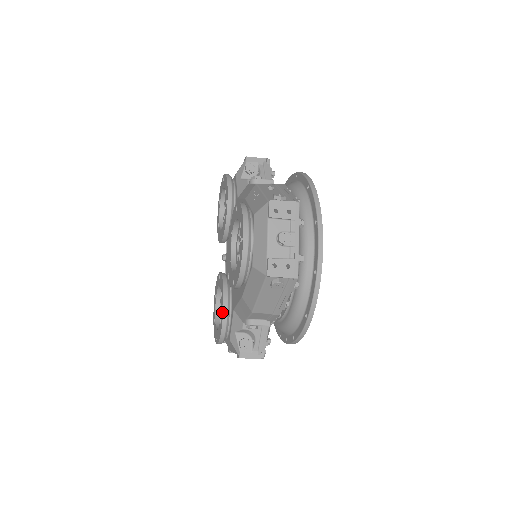
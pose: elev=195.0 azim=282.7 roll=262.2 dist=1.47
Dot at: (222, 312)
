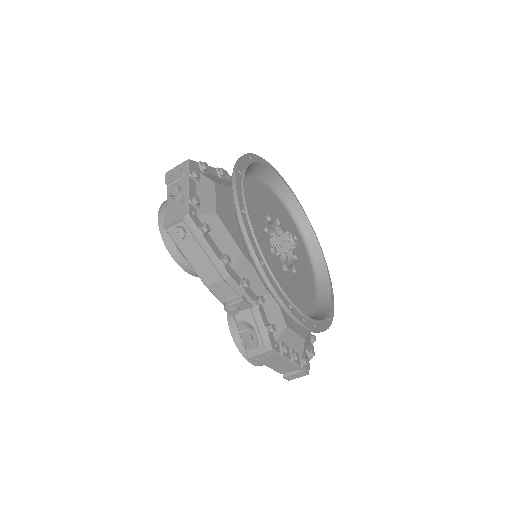
Dot at: (229, 319)
